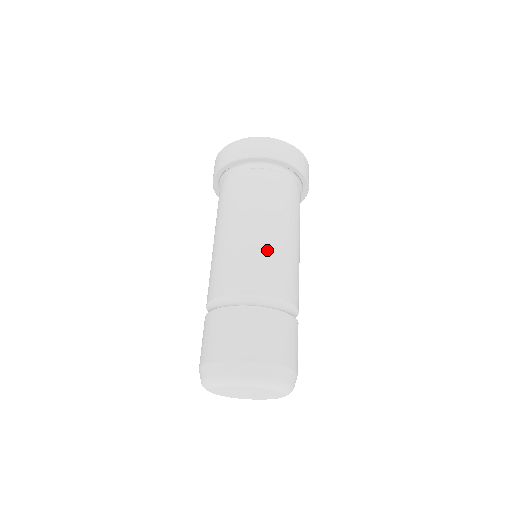
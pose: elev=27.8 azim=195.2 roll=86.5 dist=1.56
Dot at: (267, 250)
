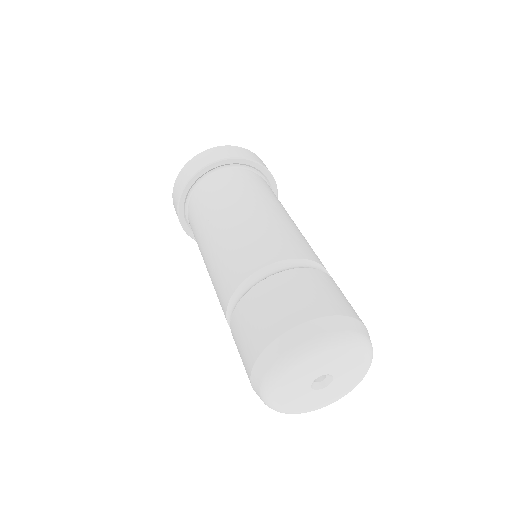
Dot at: (245, 231)
